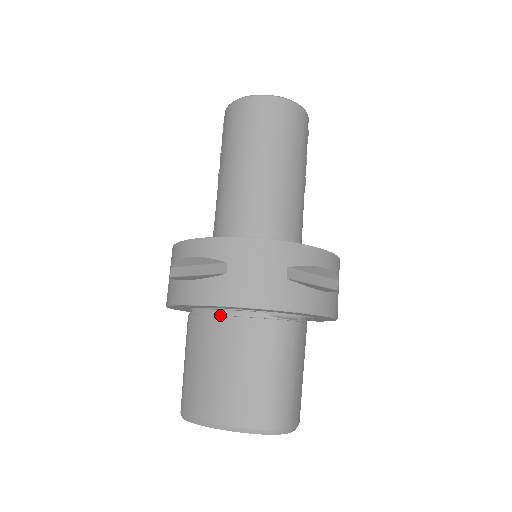
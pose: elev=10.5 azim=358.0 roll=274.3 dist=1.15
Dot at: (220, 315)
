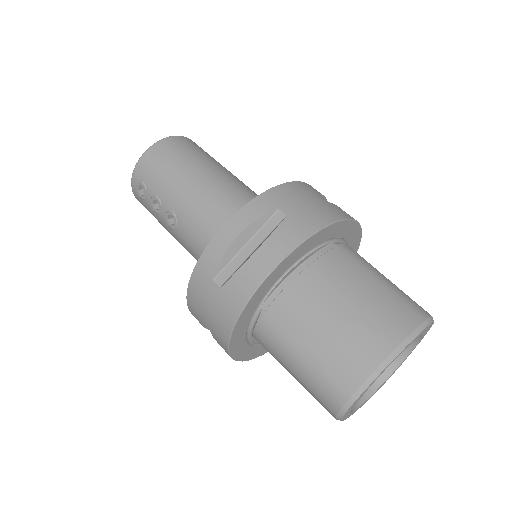
Dot at: (299, 273)
